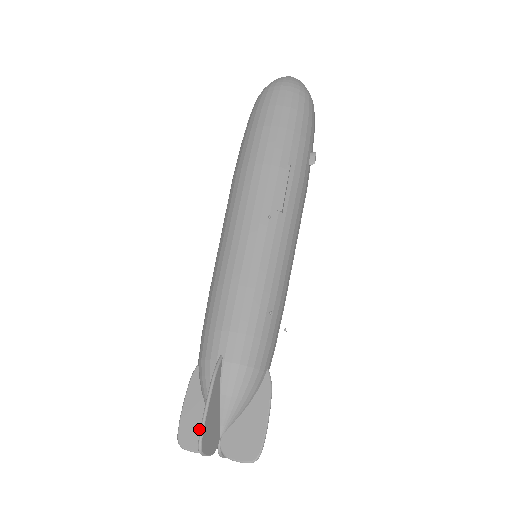
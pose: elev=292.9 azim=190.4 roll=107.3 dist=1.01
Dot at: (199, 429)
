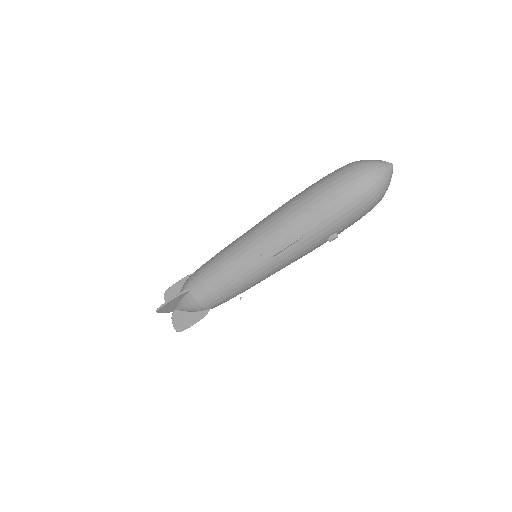
Dot at: occluded
